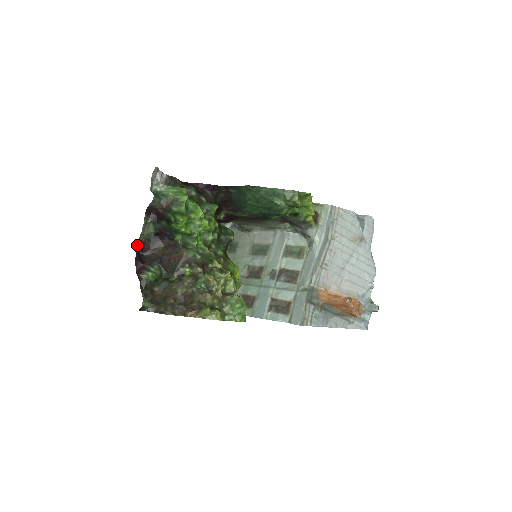
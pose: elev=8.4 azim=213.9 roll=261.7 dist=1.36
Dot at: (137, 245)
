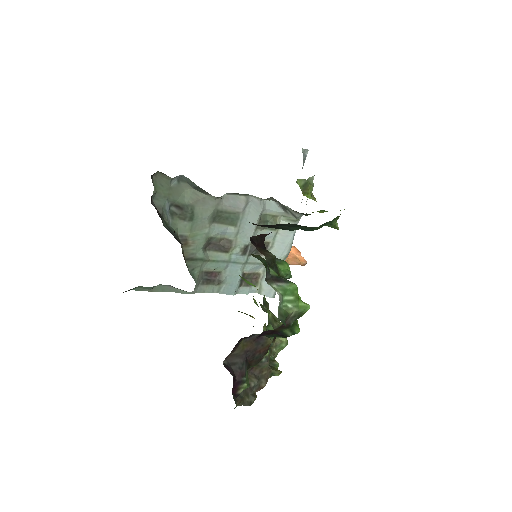
Dot at: occluded
